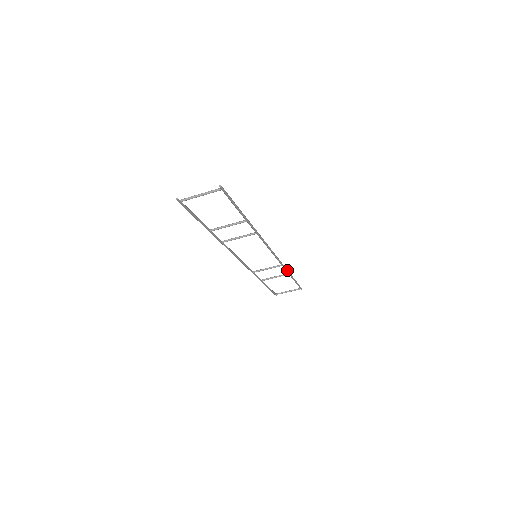
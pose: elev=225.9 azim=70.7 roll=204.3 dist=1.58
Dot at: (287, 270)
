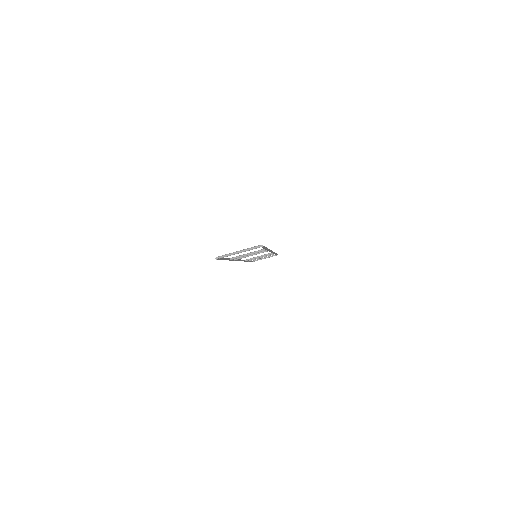
Dot at: (275, 253)
